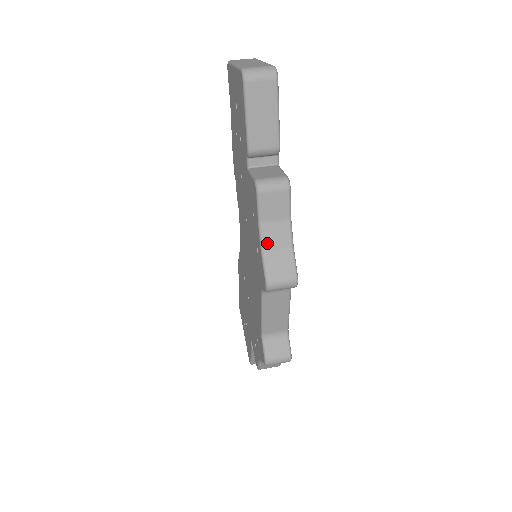
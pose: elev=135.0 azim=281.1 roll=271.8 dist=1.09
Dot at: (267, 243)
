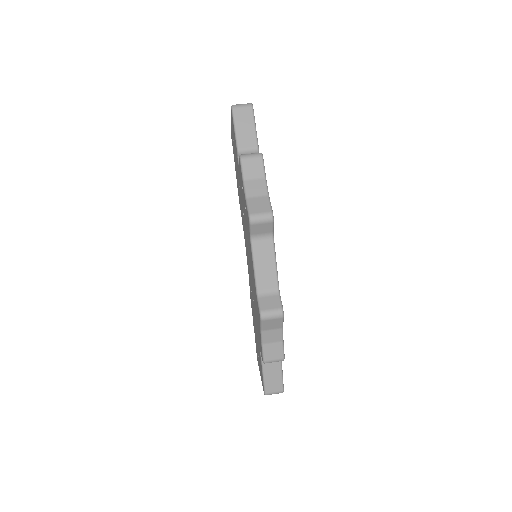
Dot at: (249, 193)
